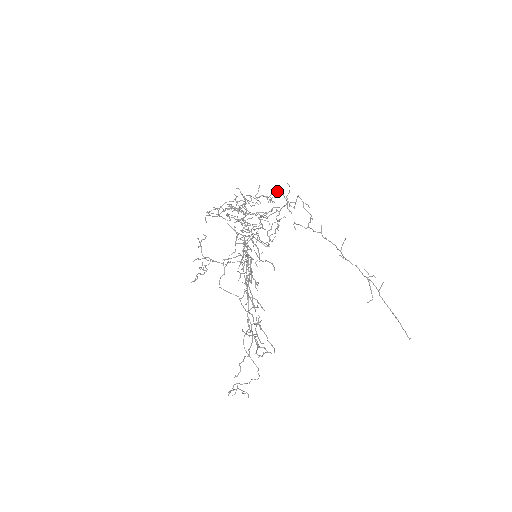
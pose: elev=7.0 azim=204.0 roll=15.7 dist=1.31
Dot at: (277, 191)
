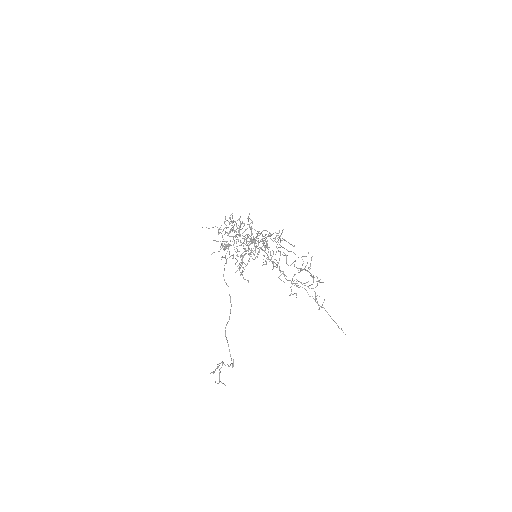
Dot at: occluded
